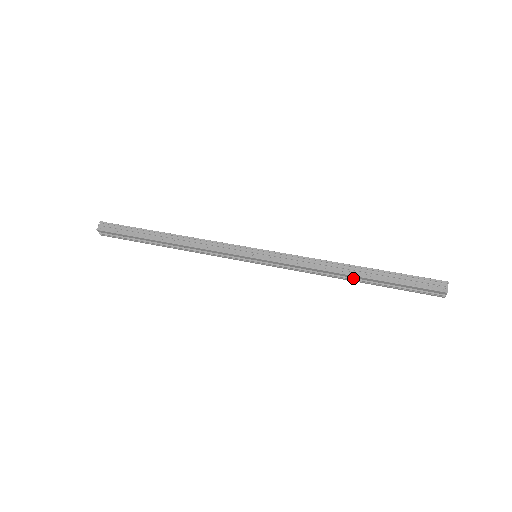
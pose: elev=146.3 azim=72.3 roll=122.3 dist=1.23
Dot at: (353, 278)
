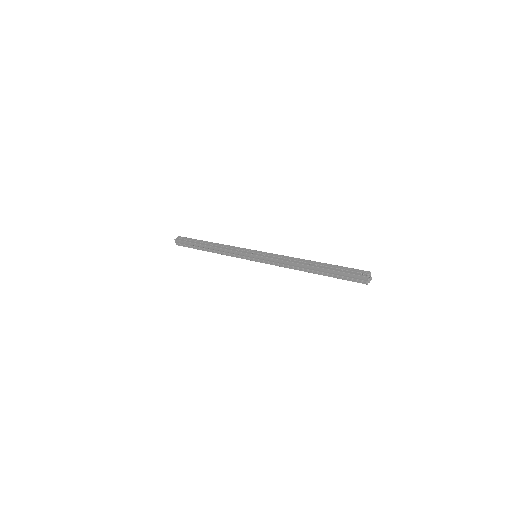
Dot at: (310, 269)
